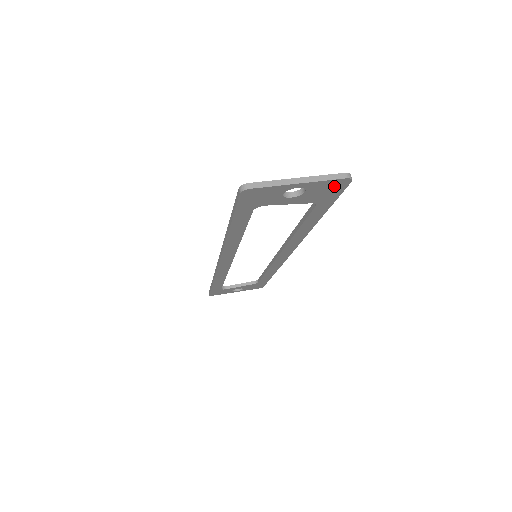
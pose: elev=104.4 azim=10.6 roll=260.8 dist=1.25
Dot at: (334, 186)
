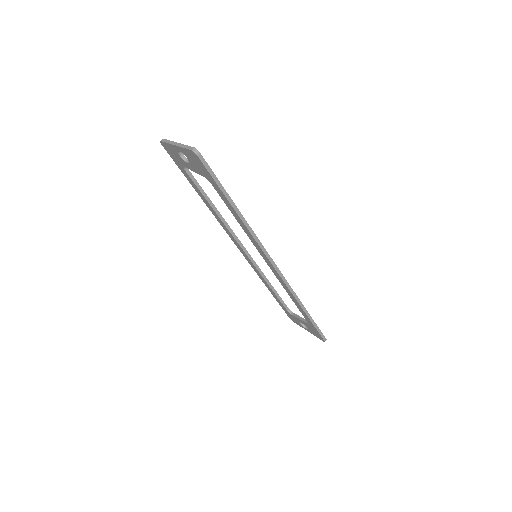
Dot at: (195, 158)
